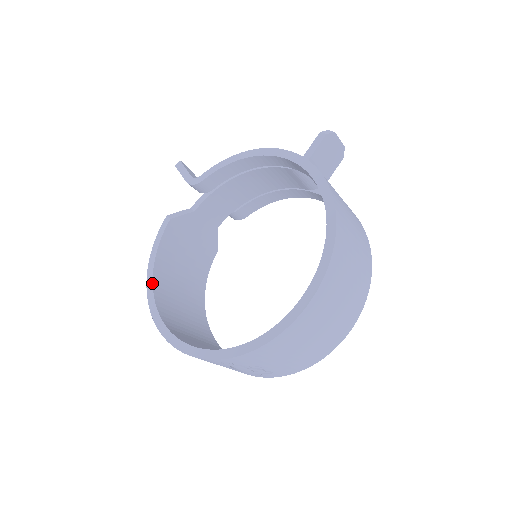
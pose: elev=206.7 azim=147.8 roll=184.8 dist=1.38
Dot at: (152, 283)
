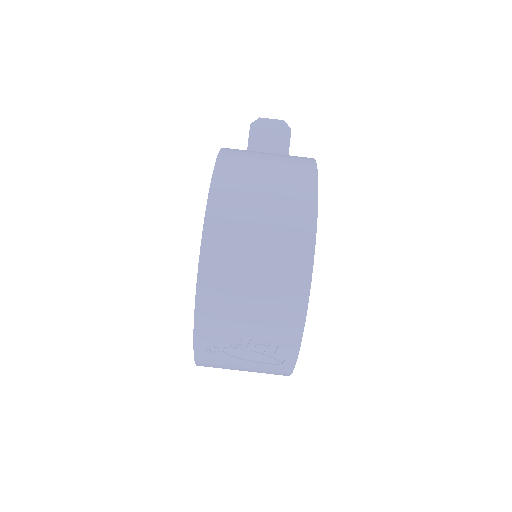
Dot at: occluded
